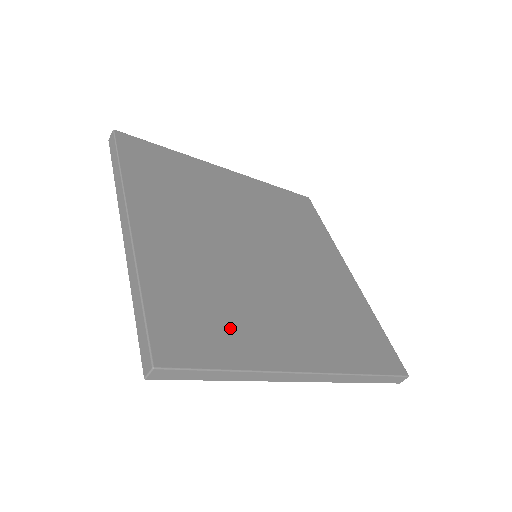
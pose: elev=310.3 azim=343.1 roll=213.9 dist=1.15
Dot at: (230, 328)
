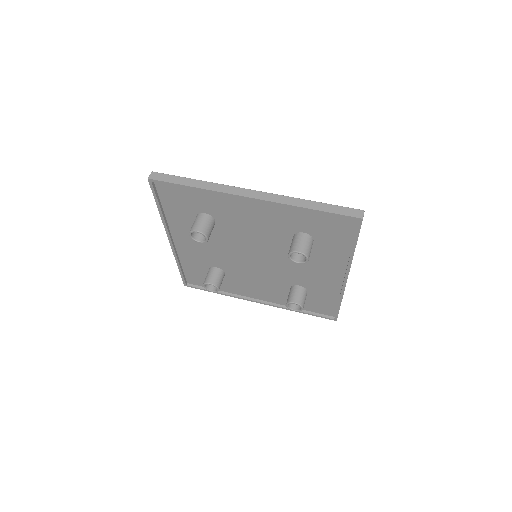
Dot at: occluded
